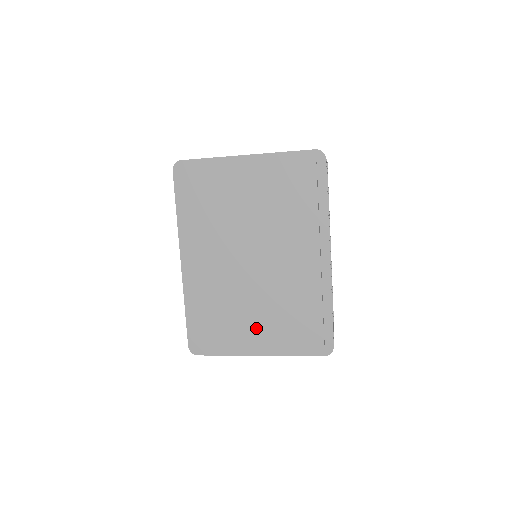
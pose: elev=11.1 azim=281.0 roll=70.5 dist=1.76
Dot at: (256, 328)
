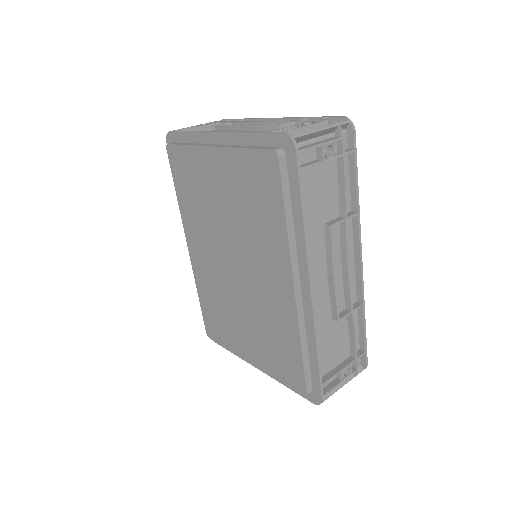
Dot at: (247, 342)
